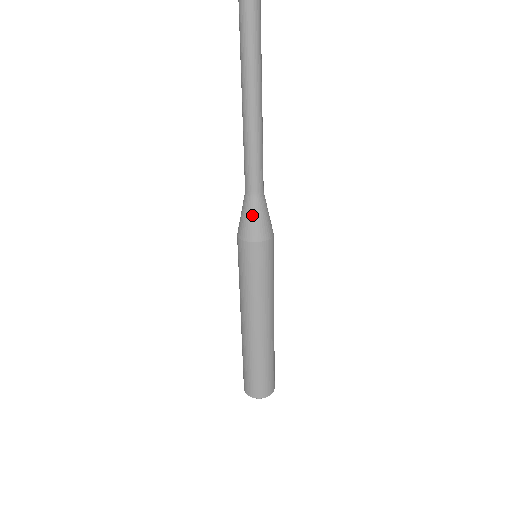
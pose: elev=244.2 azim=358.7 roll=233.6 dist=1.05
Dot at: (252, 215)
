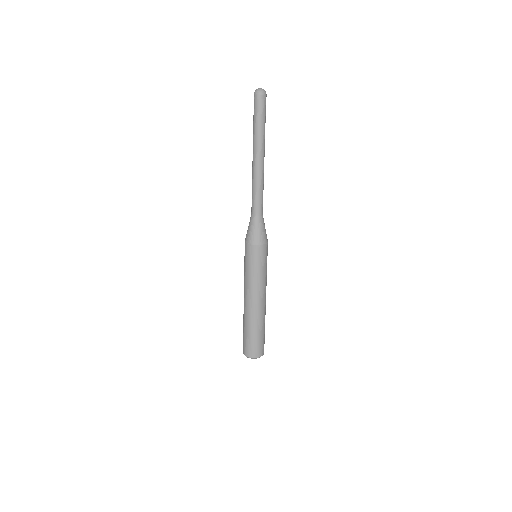
Dot at: (261, 228)
